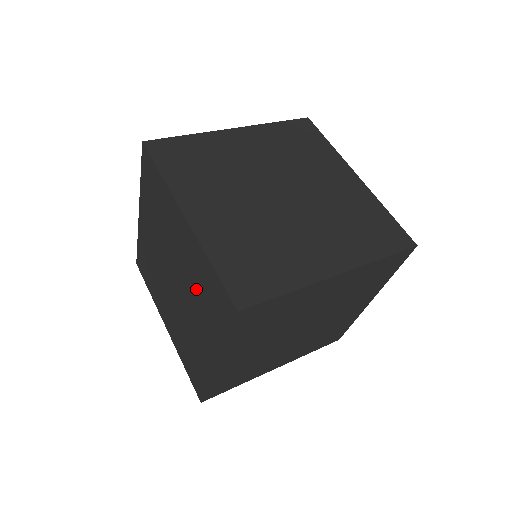
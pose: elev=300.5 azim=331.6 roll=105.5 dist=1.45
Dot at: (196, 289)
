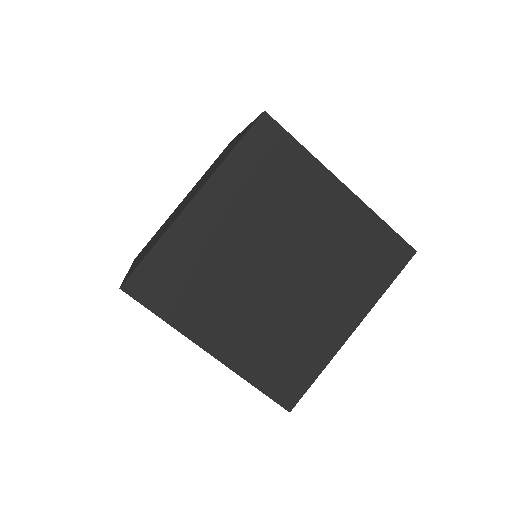
Dot at: occluded
